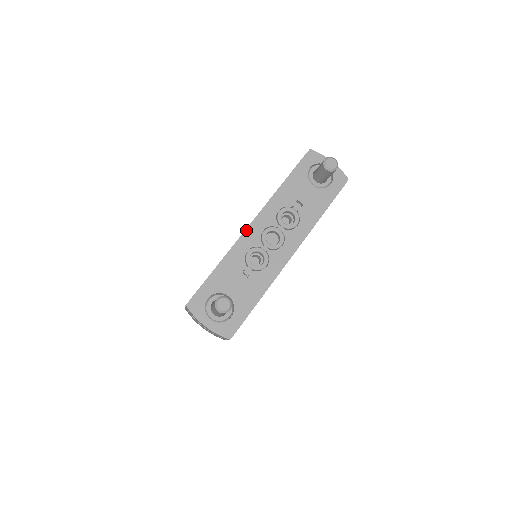
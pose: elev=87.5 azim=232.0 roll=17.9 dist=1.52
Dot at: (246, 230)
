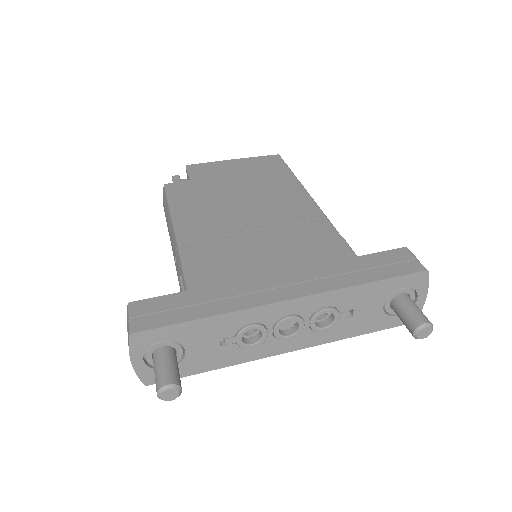
Dot at: (274, 303)
